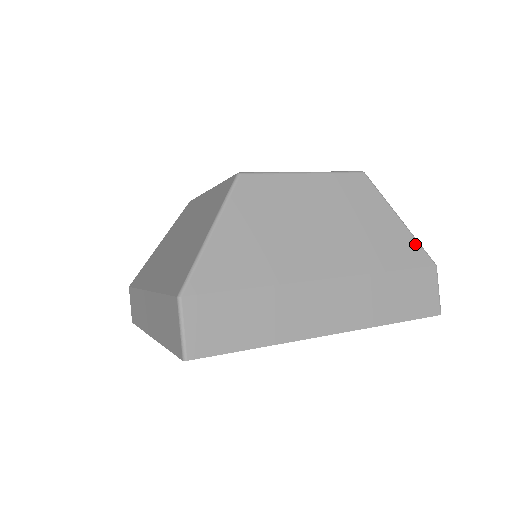
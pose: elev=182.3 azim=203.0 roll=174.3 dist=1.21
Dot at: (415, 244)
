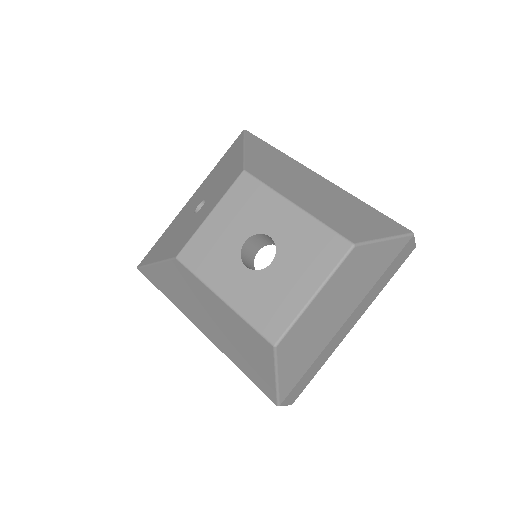
Dot at: (398, 241)
